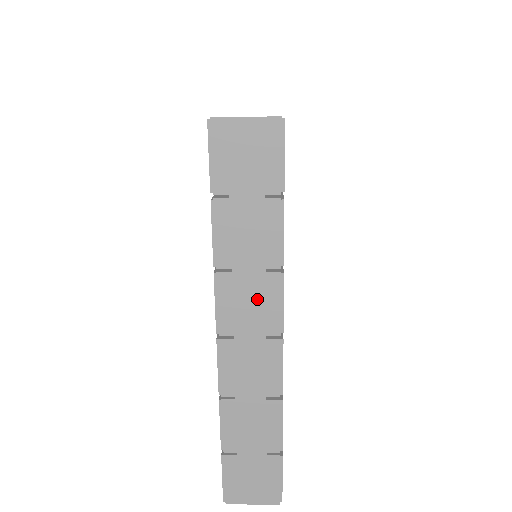
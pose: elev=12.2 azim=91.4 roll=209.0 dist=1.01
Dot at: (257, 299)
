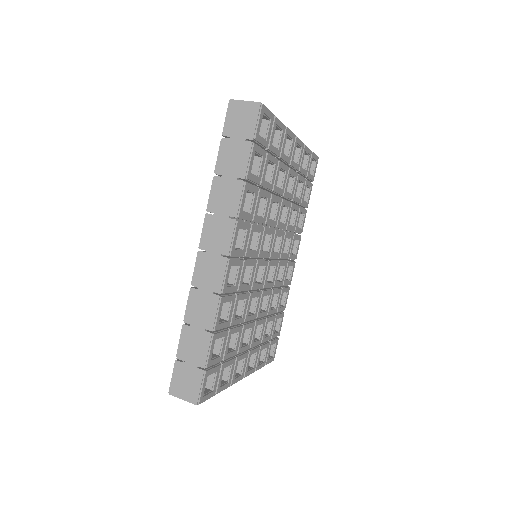
Dot at: occluded
